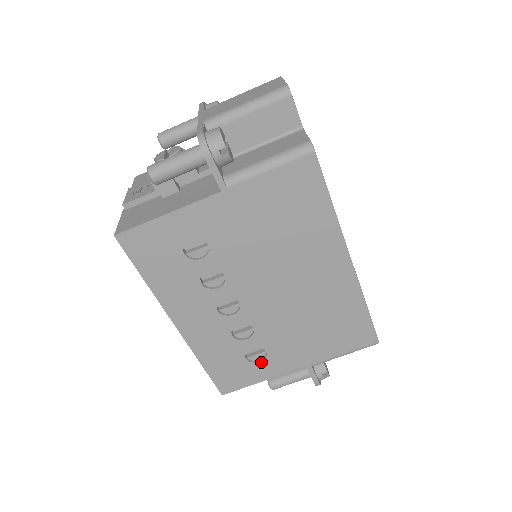
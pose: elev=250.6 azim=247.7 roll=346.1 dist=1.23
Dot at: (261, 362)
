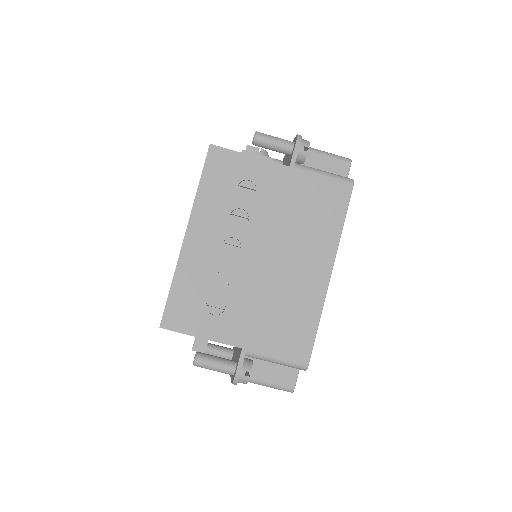
Dot at: (214, 316)
